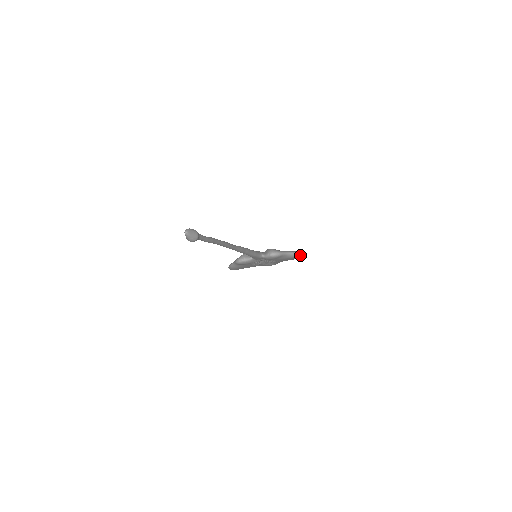
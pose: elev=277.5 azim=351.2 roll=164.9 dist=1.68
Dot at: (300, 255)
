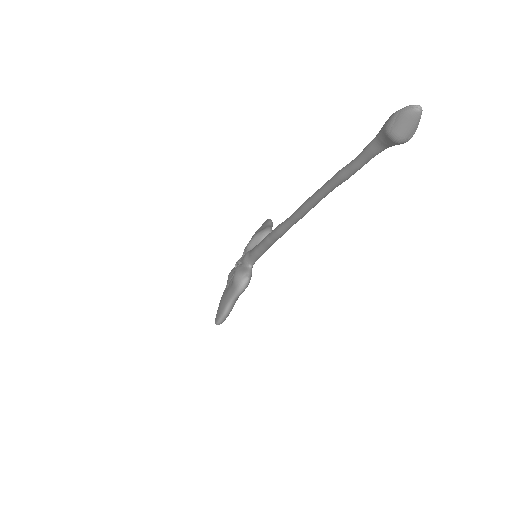
Dot at: occluded
